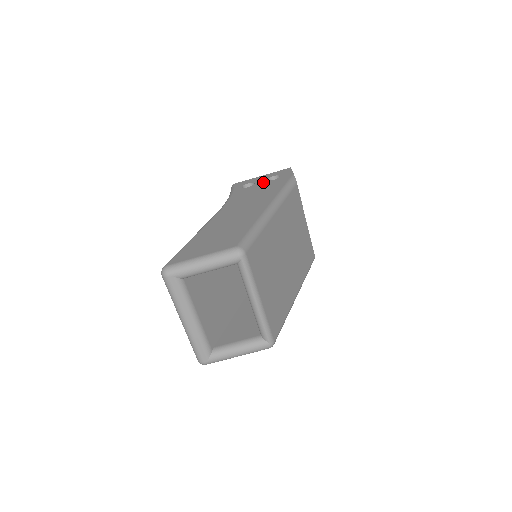
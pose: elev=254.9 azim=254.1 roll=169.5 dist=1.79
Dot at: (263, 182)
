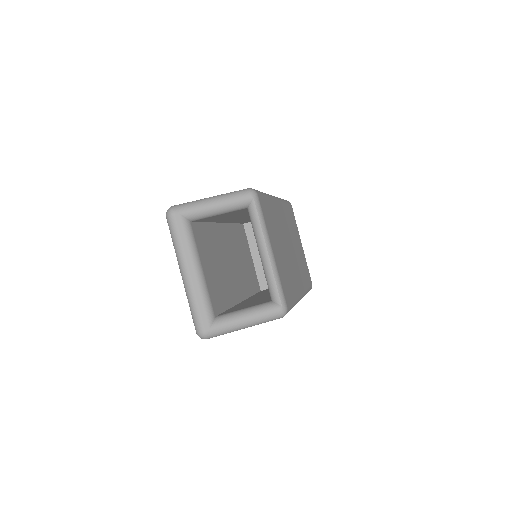
Dot at: occluded
